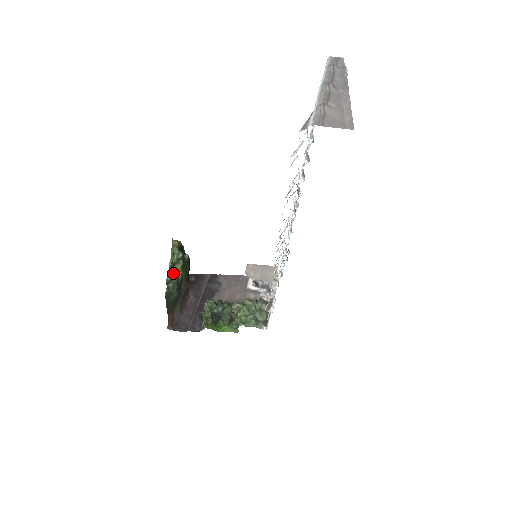
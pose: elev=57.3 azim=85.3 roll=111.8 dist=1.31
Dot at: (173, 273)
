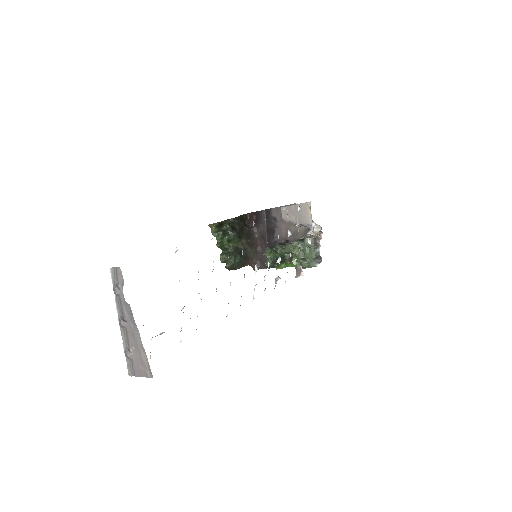
Dot at: (225, 248)
